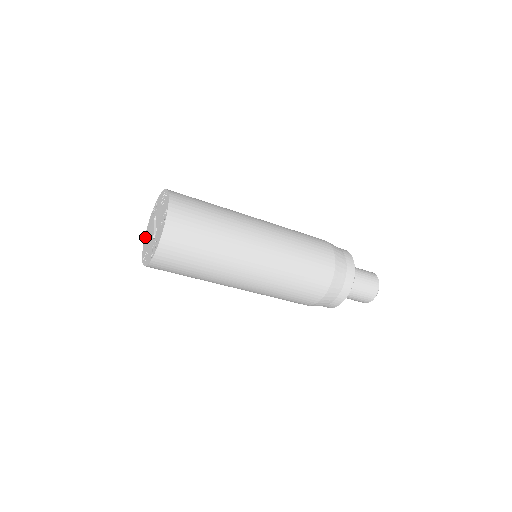
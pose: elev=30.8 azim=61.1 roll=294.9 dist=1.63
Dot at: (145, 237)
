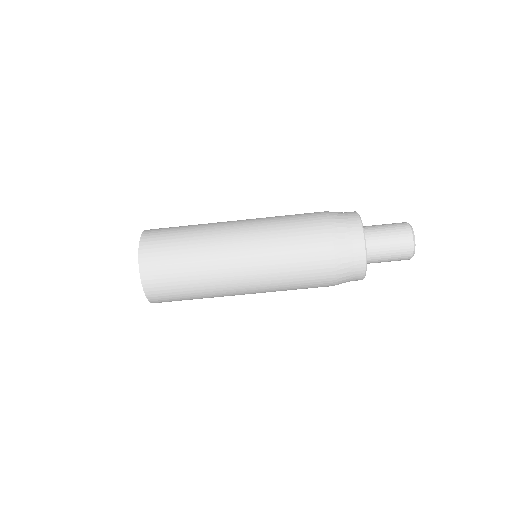
Dot at: occluded
